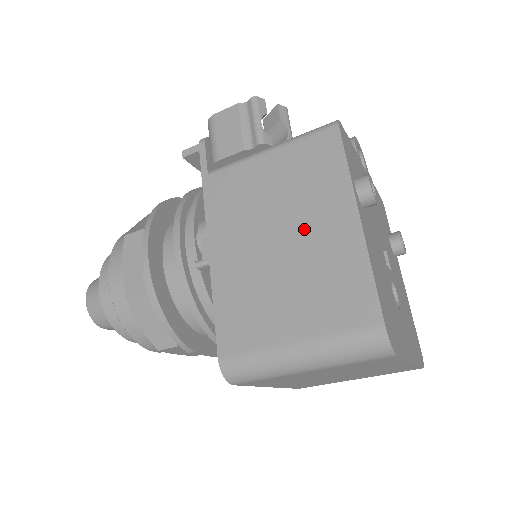
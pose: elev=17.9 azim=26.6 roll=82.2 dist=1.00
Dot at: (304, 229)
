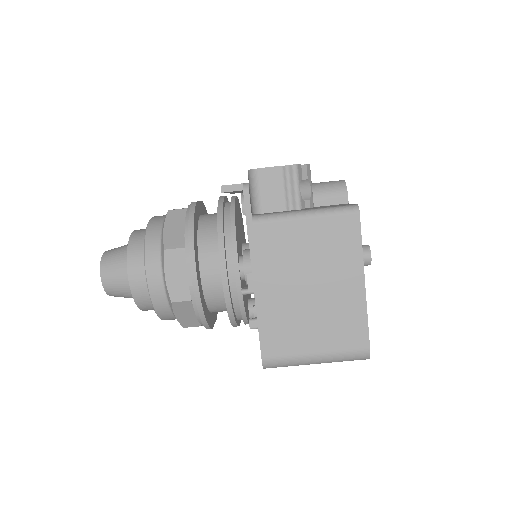
Dot at: (328, 284)
